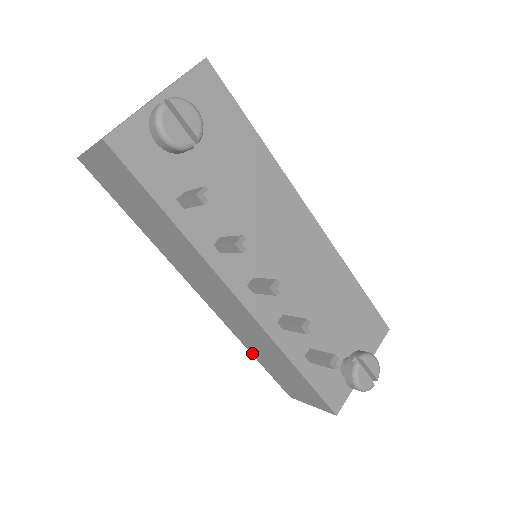
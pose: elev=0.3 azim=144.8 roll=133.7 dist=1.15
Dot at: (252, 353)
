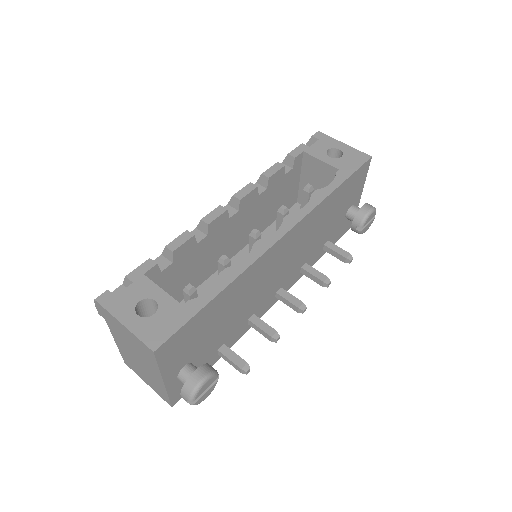
Dot at: occluded
